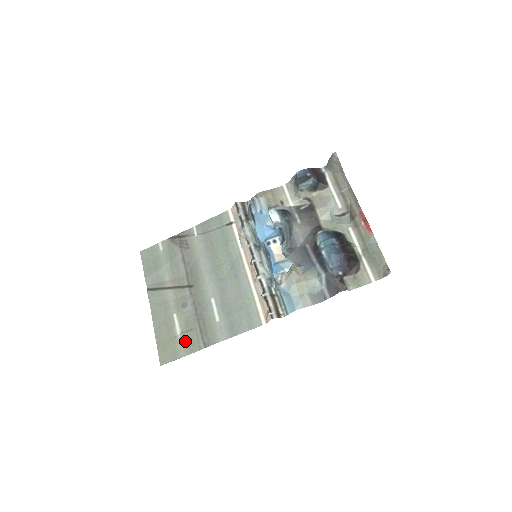
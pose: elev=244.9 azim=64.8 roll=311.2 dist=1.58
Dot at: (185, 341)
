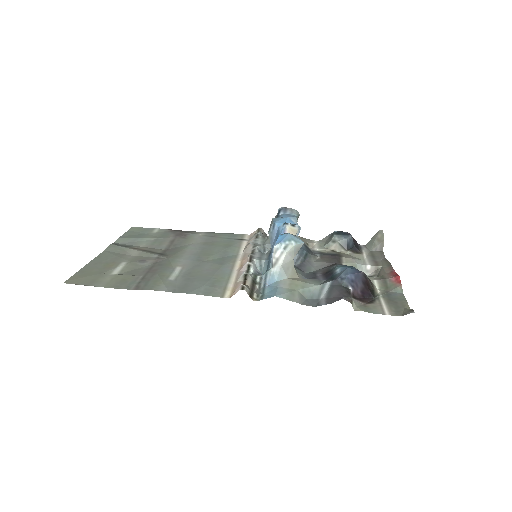
Dot at: (116, 278)
